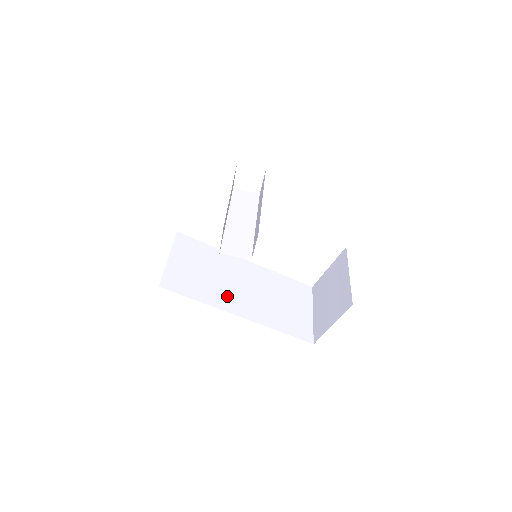
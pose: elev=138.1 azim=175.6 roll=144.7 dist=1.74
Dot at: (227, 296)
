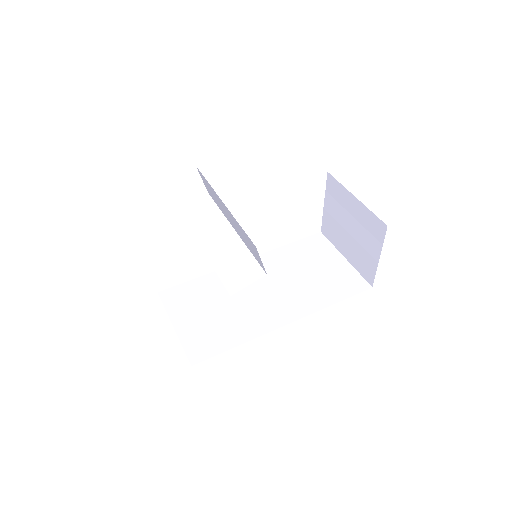
Dot at: (259, 314)
